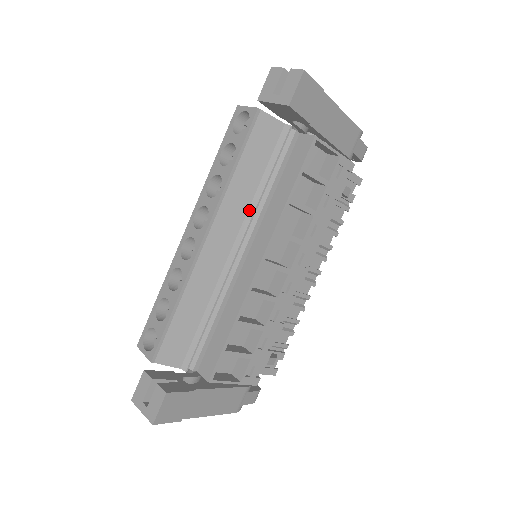
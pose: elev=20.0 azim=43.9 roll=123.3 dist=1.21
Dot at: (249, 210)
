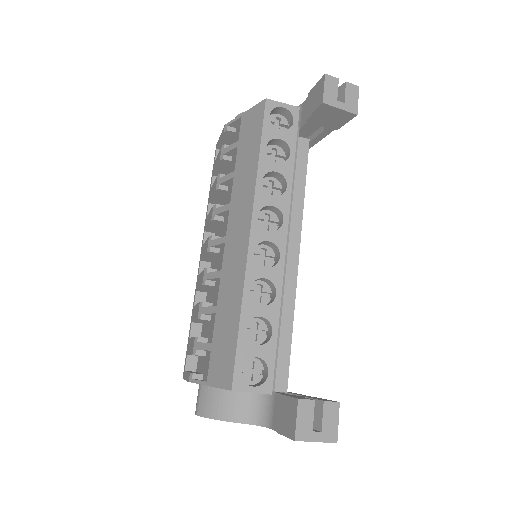
Dot at: occluded
